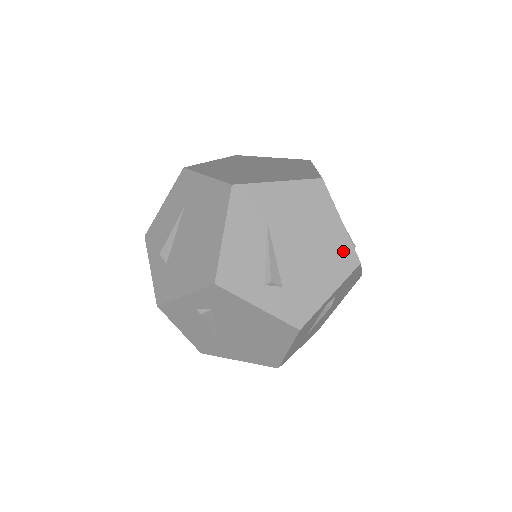
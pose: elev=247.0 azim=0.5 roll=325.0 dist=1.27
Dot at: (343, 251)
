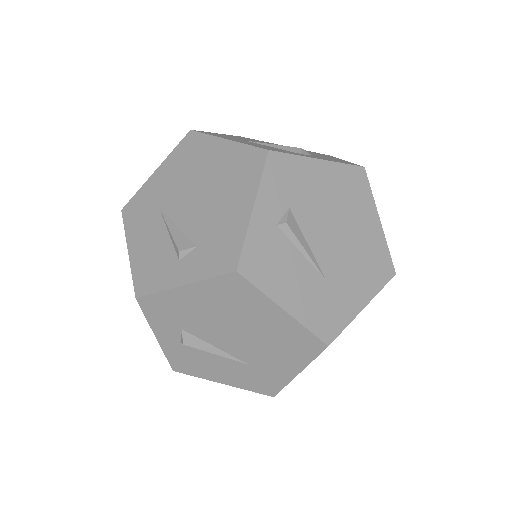
Dot at: occluded
